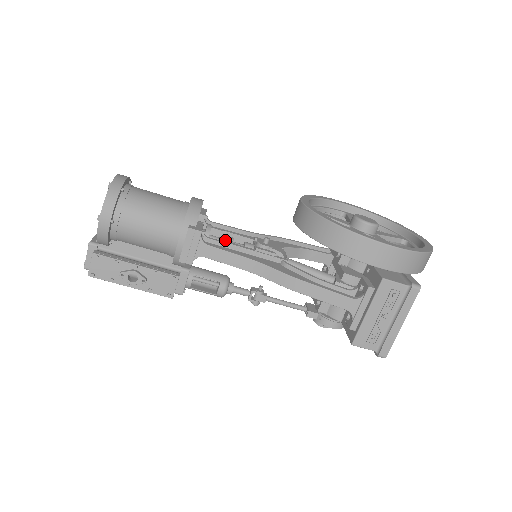
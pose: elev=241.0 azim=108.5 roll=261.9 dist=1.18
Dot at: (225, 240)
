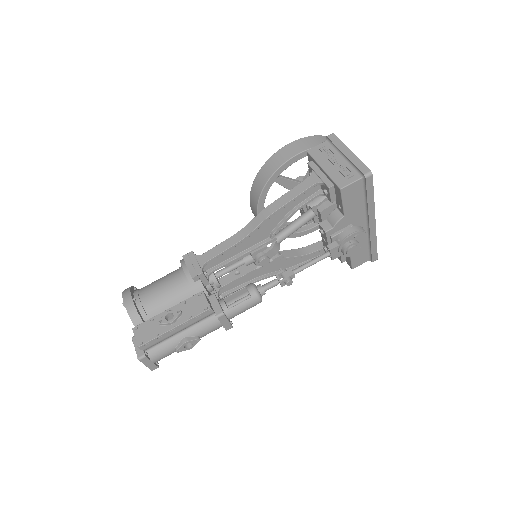
Dot at: (227, 266)
